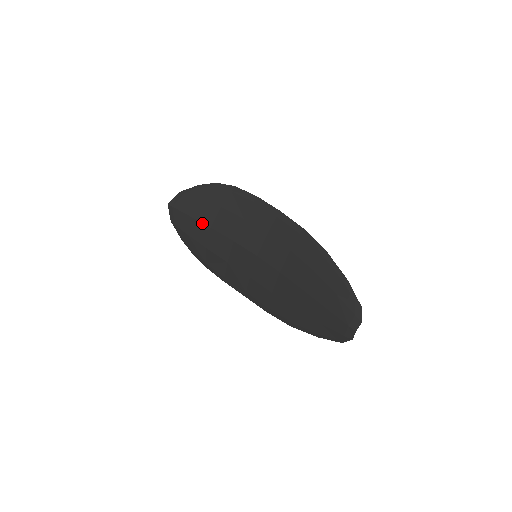
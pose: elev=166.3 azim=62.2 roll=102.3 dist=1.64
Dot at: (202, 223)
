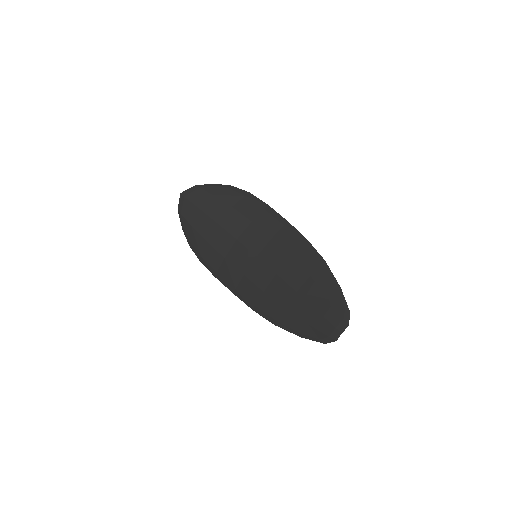
Dot at: (210, 217)
